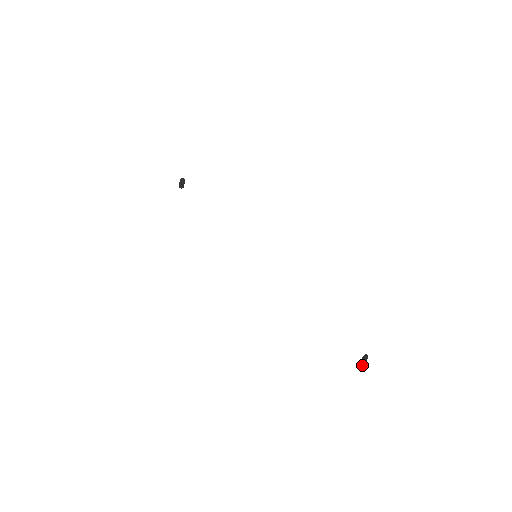
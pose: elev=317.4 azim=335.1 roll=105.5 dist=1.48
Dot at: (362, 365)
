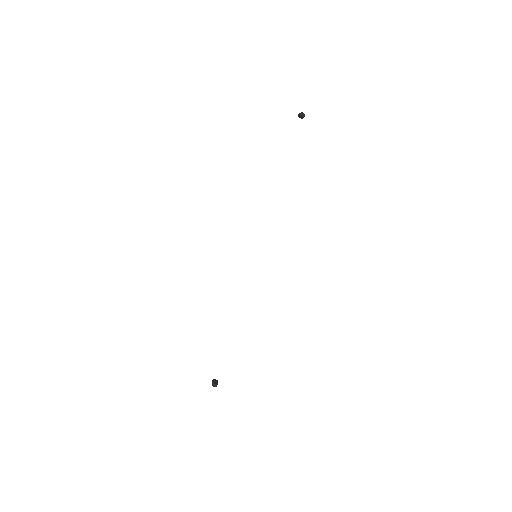
Dot at: occluded
